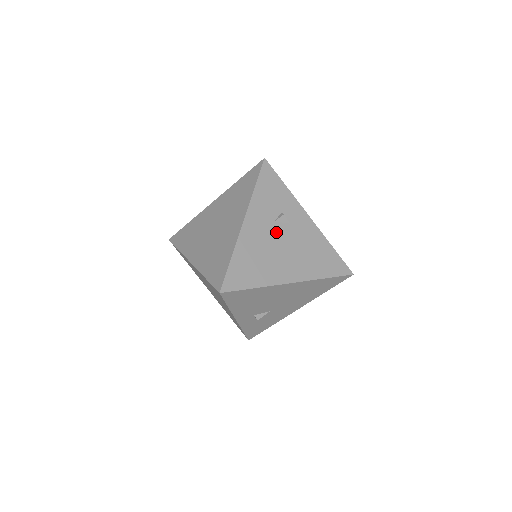
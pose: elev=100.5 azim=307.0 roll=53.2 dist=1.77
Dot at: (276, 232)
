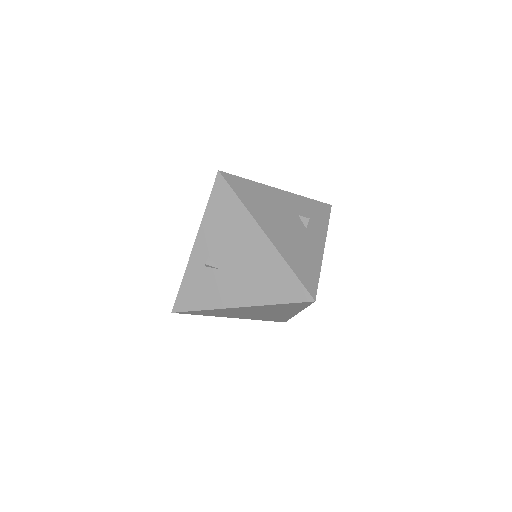
Dot at: (292, 217)
